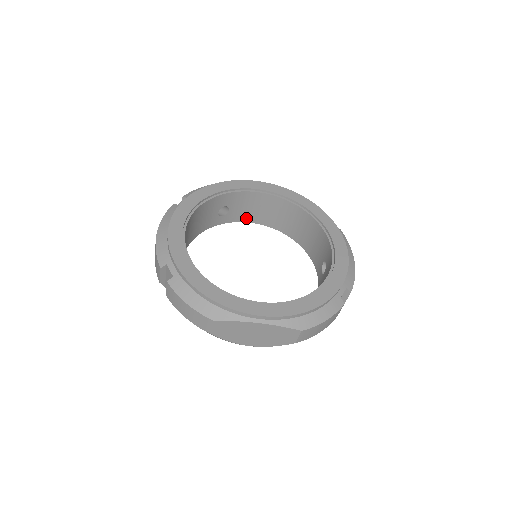
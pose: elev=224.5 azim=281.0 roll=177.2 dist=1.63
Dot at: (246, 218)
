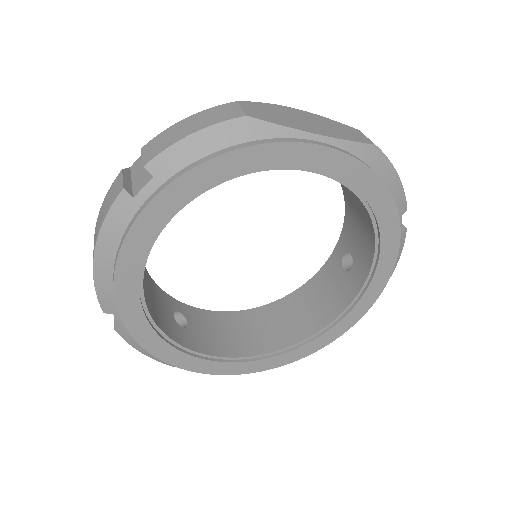
Dot at: occluded
